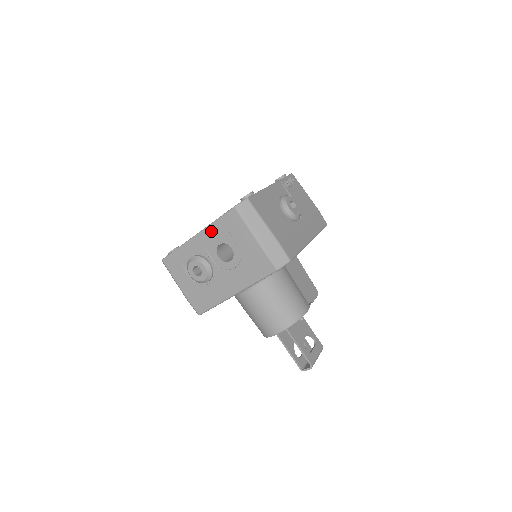
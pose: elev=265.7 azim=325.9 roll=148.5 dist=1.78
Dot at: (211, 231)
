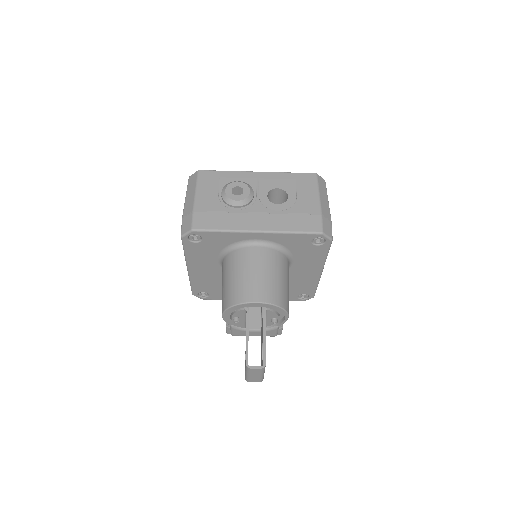
Dot at: (278, 176)
